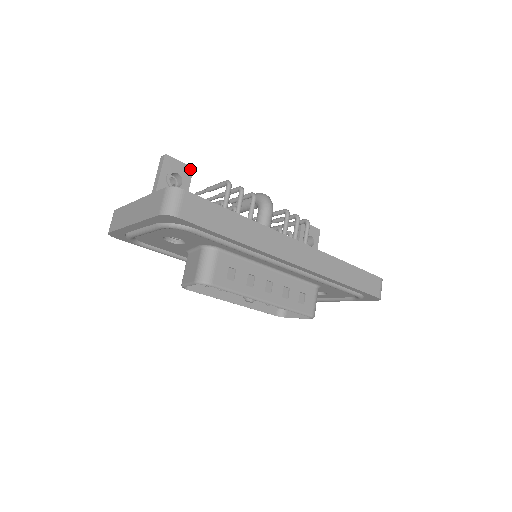
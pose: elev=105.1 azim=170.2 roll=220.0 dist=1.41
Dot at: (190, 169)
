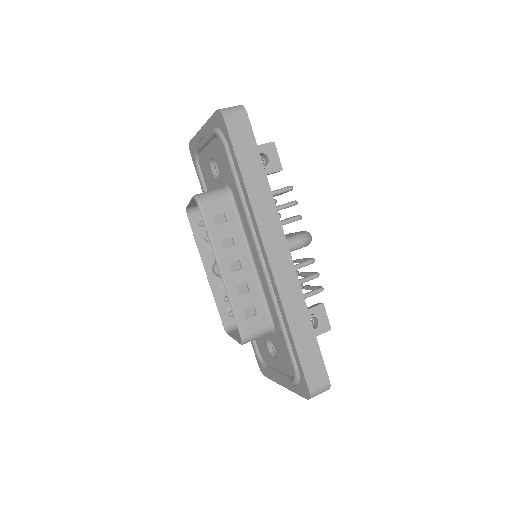
Dot at: (280, 168)
